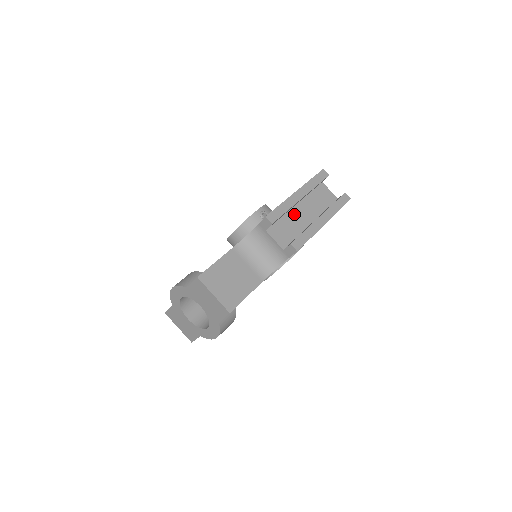
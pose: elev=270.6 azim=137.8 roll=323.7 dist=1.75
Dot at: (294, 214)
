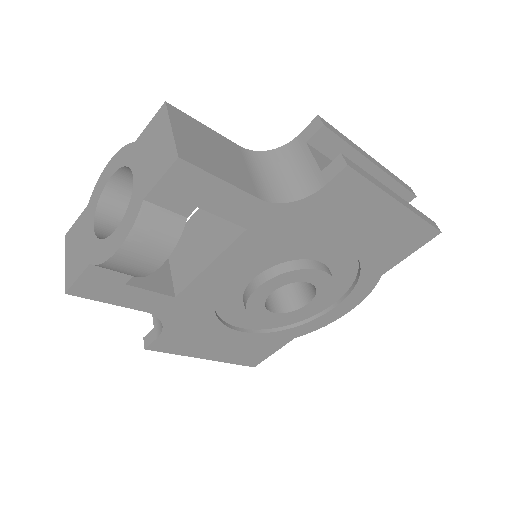
Dot at: occluded
